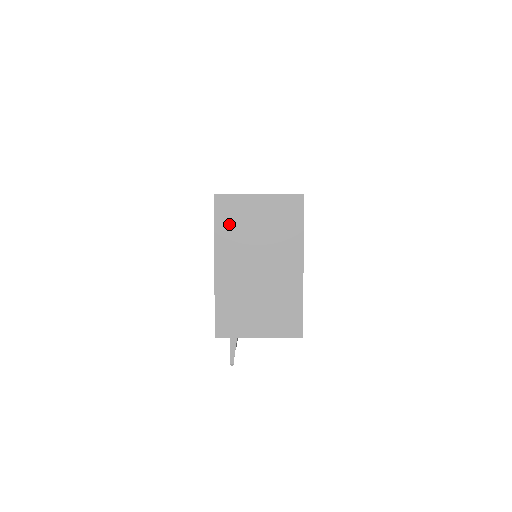
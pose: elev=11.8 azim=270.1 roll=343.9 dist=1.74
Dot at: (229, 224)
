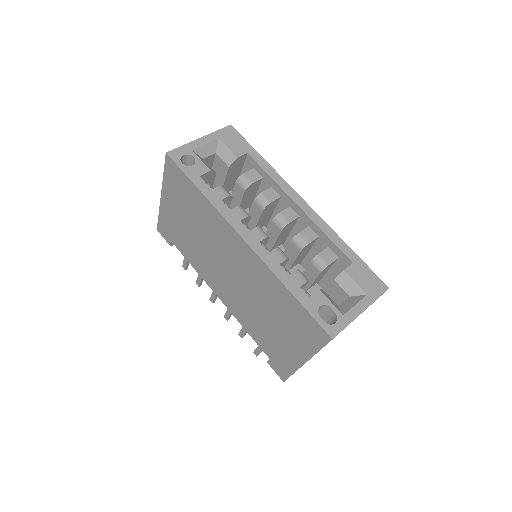
Dot at: occluded
